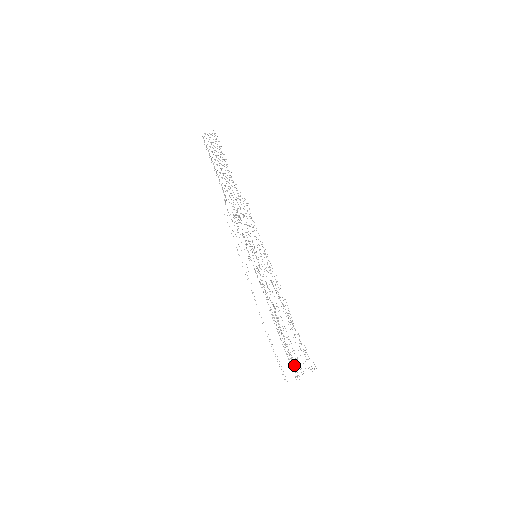
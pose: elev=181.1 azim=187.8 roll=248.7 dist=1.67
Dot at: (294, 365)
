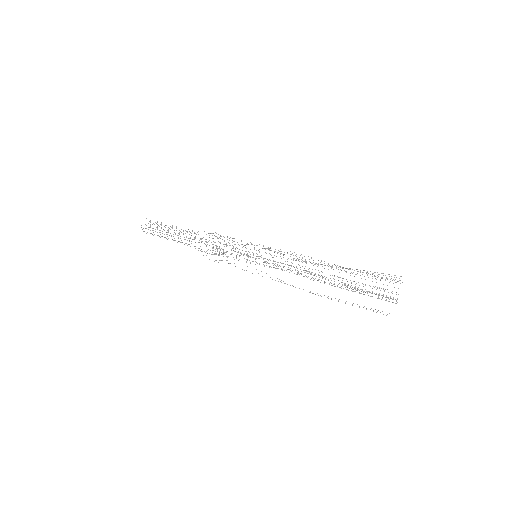
Dot at: occluded
